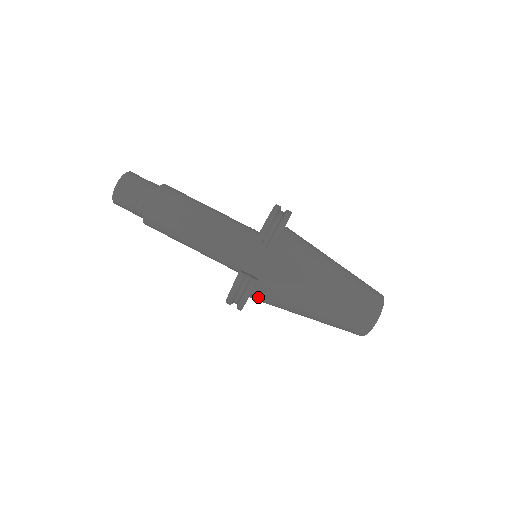
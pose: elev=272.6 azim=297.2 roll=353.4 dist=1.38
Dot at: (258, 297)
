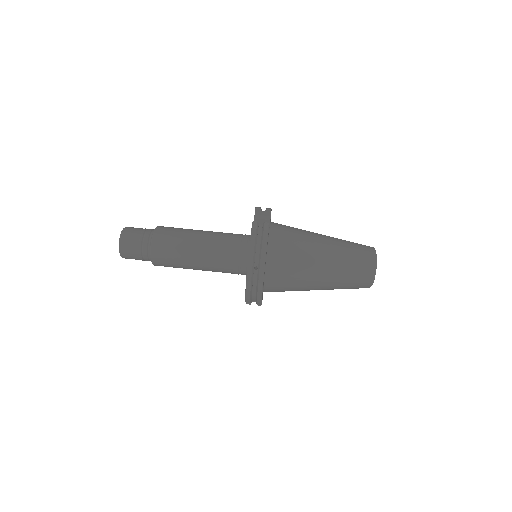
Dot at: (274, 258)
